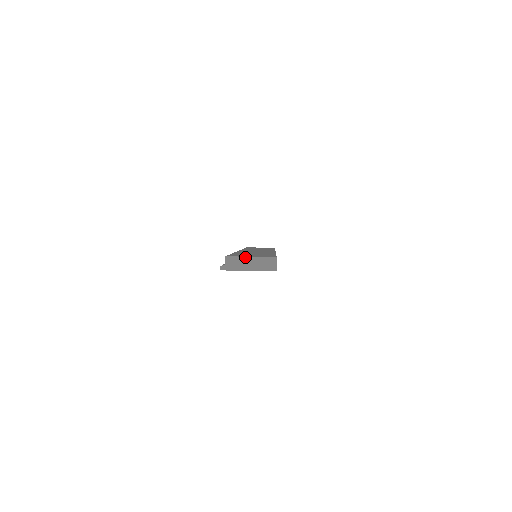
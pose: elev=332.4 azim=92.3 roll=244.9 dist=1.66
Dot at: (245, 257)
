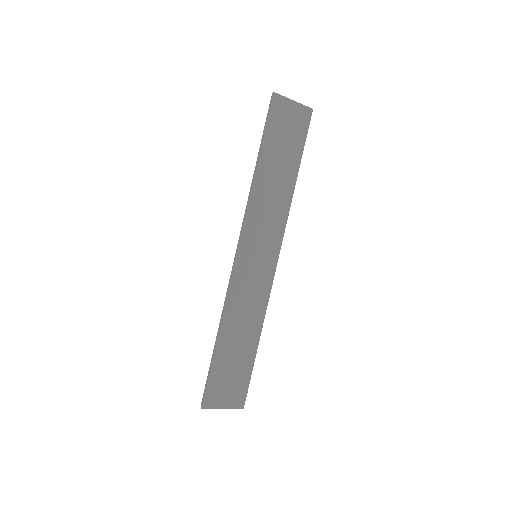
Dot at: occluded
